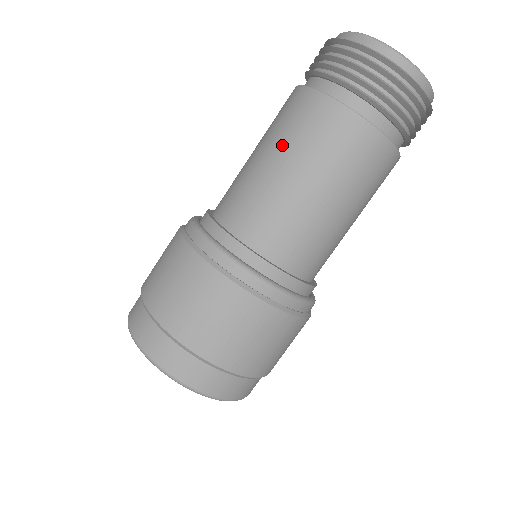
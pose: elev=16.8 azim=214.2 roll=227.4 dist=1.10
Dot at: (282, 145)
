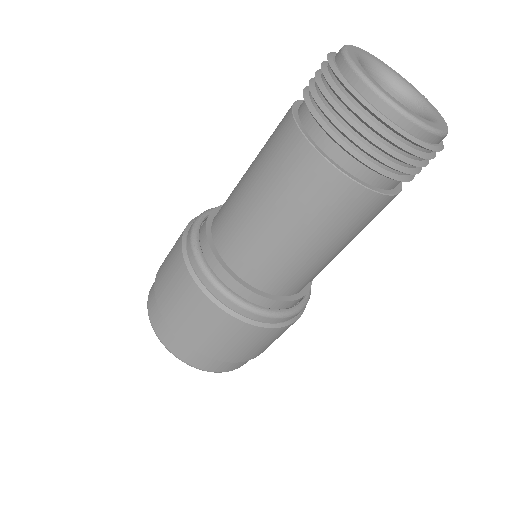
Dot at: (261, 175)
